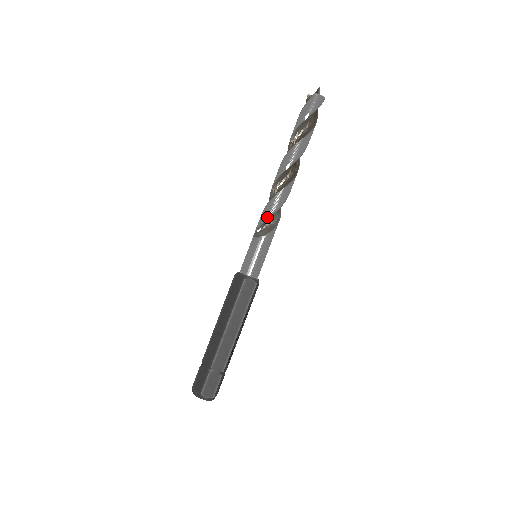
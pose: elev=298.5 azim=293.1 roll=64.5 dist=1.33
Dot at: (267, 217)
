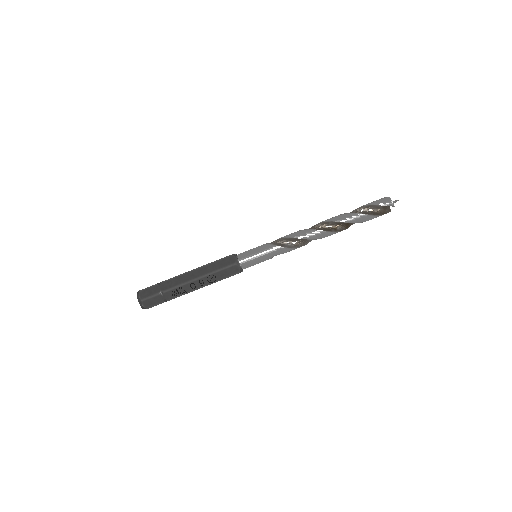
Dot at: (284, 237)
